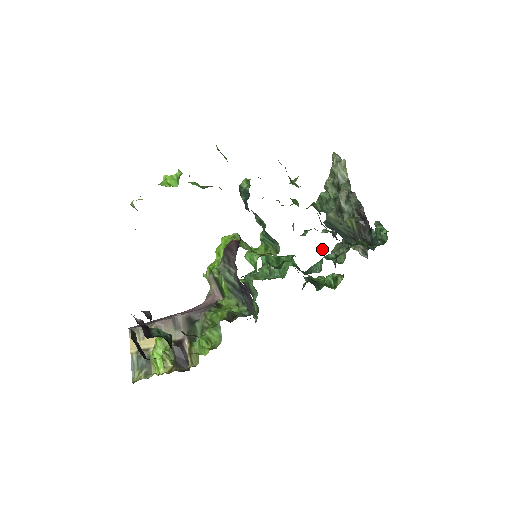
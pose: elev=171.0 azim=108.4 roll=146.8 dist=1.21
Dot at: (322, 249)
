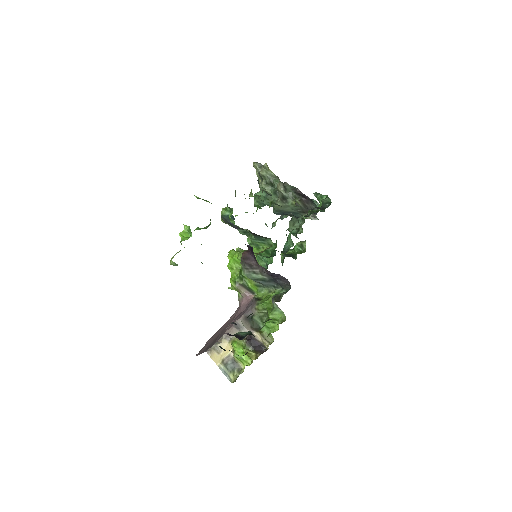
Dot at: occluded
